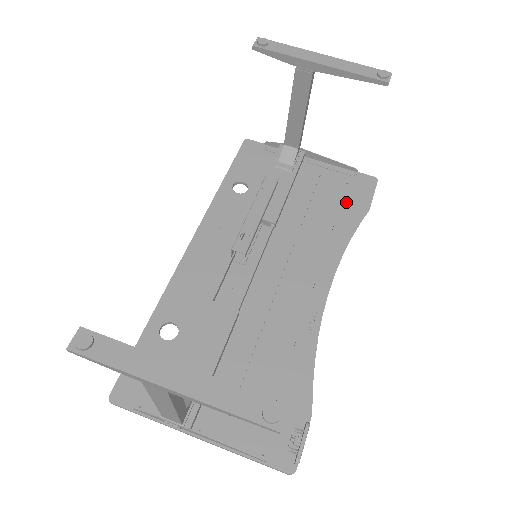
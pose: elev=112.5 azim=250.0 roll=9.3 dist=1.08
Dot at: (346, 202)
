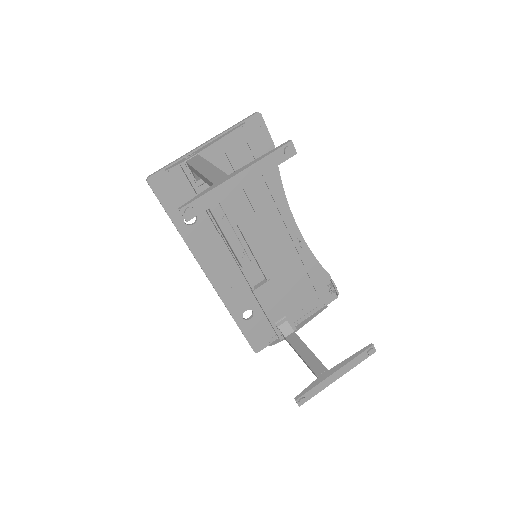
Dot at: (258, 156)
